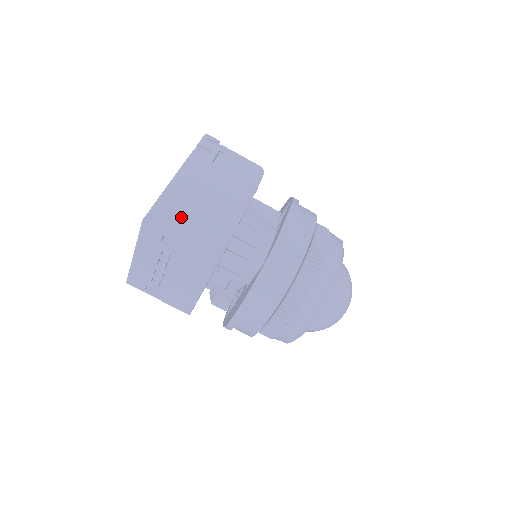
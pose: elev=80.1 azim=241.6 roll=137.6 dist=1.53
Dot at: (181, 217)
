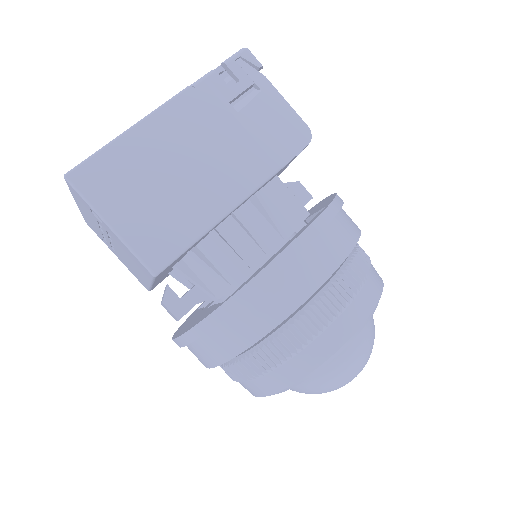
Dot at: (128, 186)
